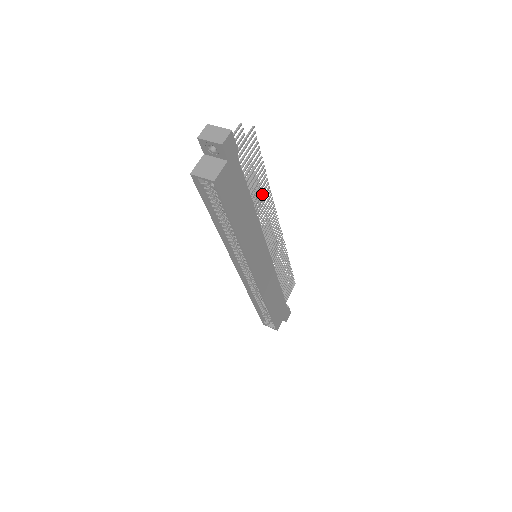
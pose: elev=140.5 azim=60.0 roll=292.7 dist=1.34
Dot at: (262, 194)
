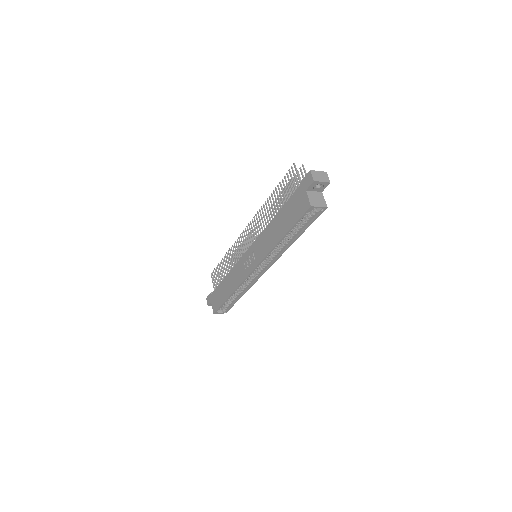
Dot at: occluded
